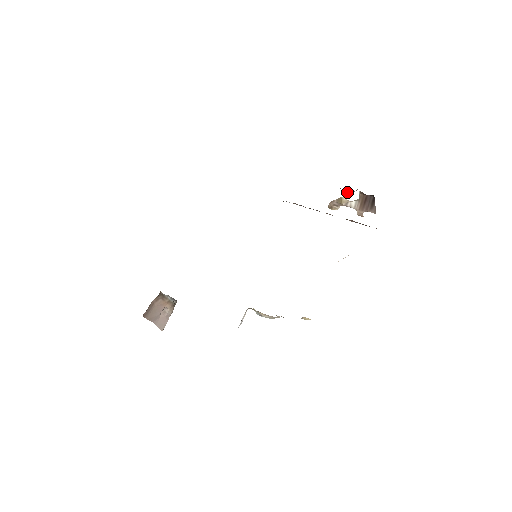
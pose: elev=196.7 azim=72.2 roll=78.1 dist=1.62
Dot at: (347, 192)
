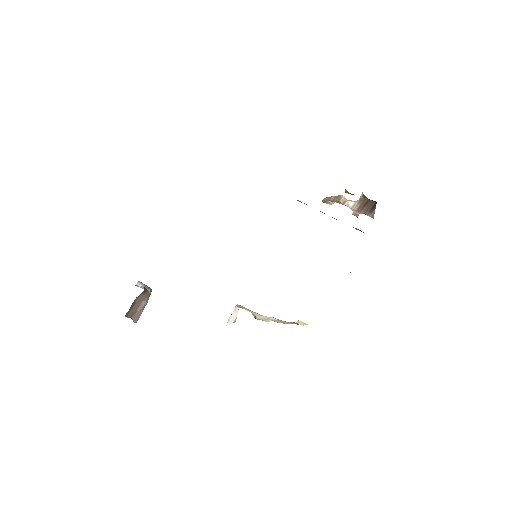
Dot at: (350, 193)
